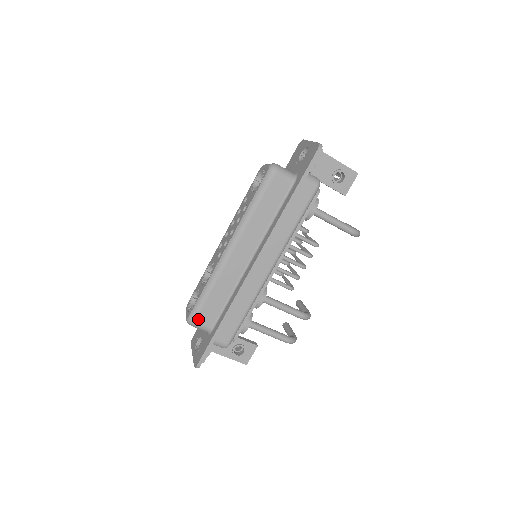
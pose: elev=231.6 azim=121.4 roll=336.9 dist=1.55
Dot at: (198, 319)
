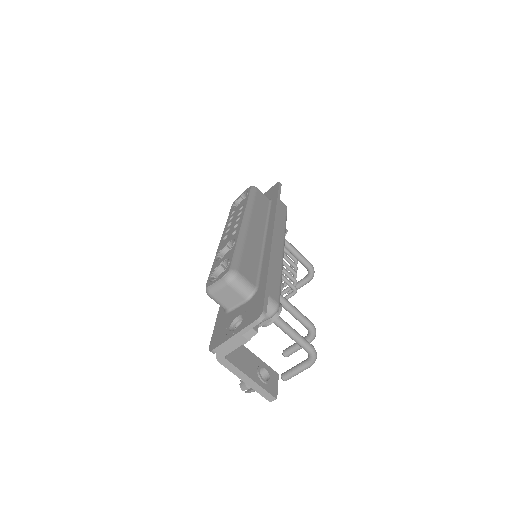
Dot at: (241, 271)
